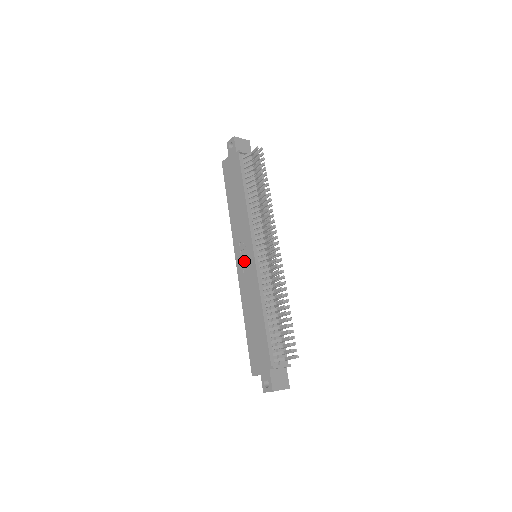
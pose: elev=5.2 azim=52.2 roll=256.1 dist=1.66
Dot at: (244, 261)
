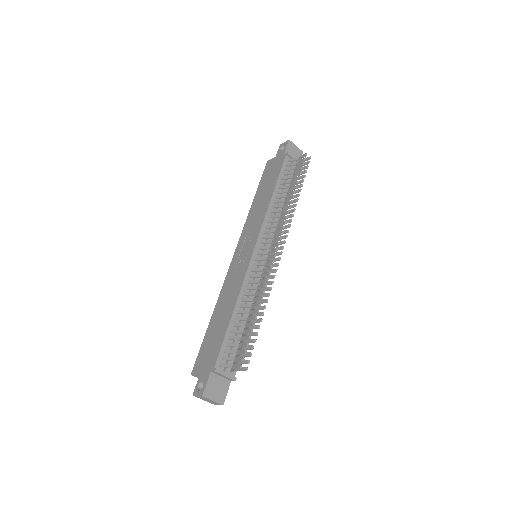
Dot at: (241, 255)
